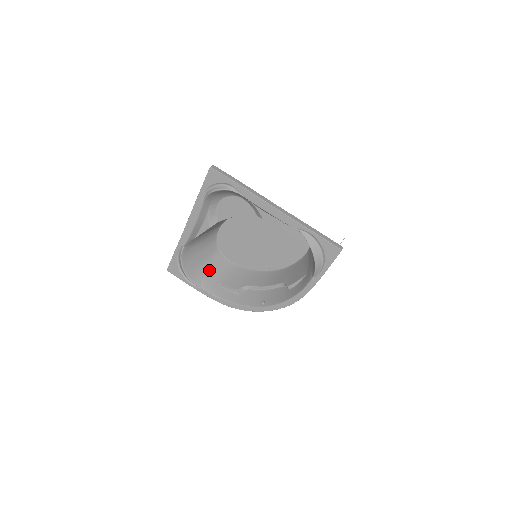
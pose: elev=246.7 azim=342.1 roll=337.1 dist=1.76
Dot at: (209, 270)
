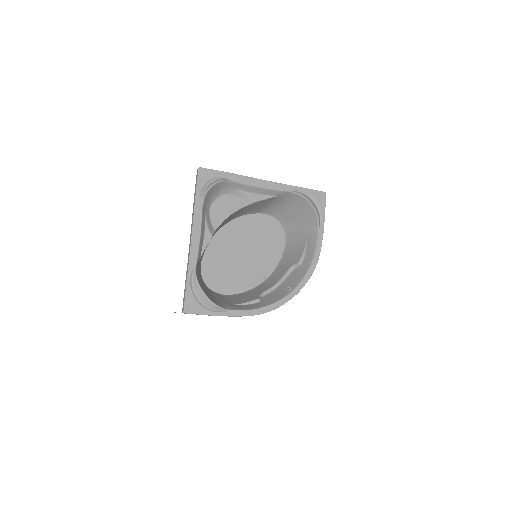
Dot at: (219, 300)
